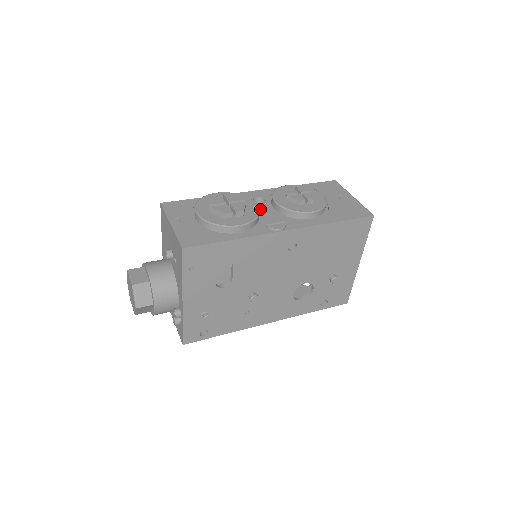
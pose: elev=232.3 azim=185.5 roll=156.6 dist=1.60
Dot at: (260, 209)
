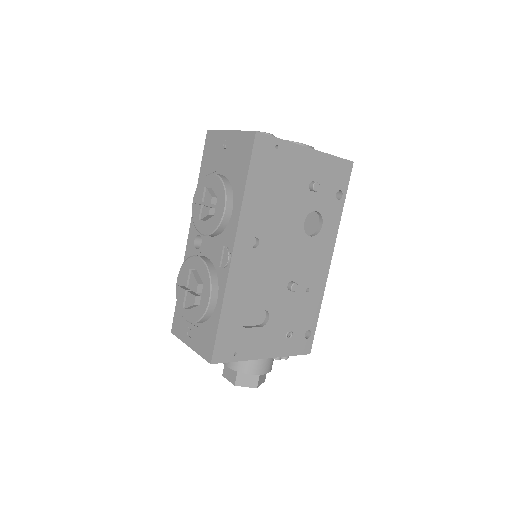
Dot at: (205, 252)
